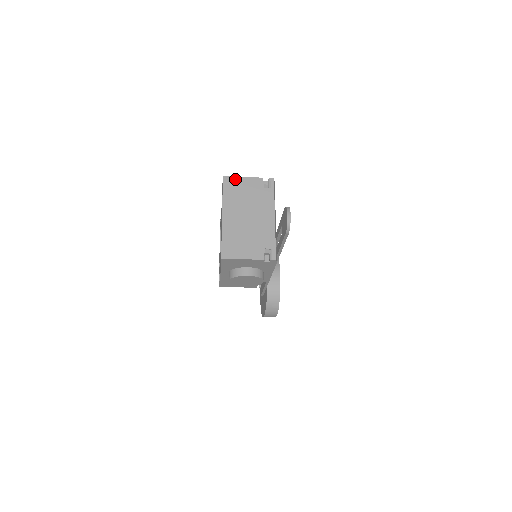
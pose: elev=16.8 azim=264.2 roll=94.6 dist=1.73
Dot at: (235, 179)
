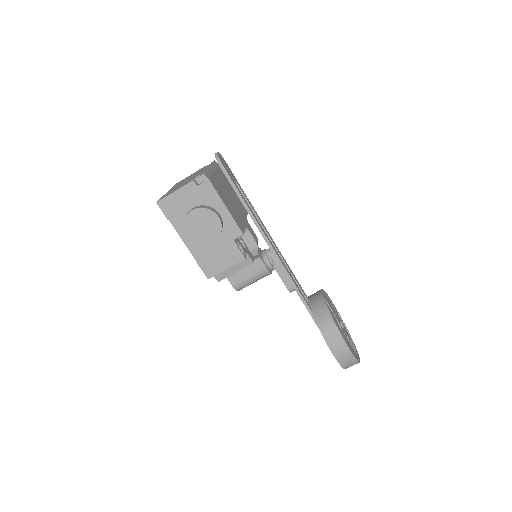
Dot at: occluded
